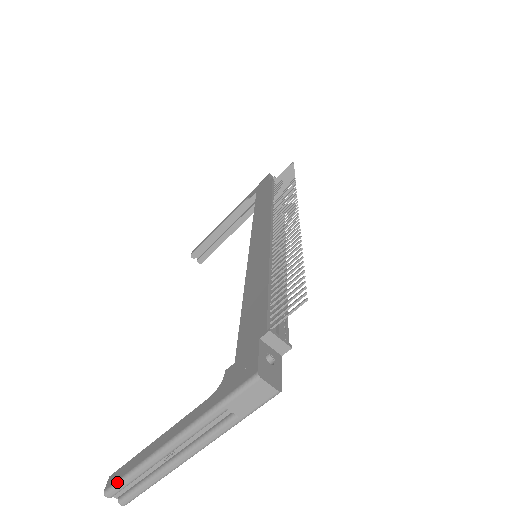
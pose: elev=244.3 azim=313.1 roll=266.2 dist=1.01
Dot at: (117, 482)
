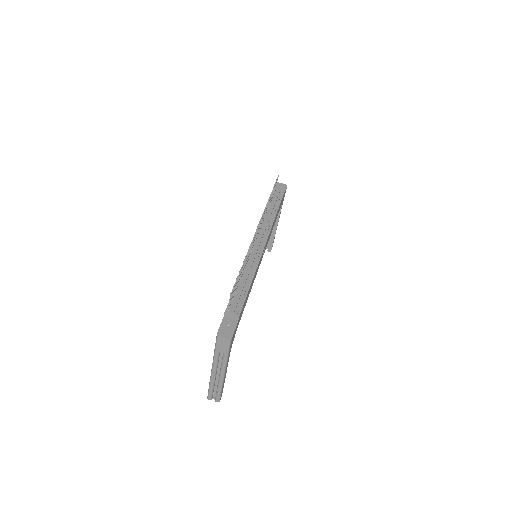
Dot at: (208, 392)
